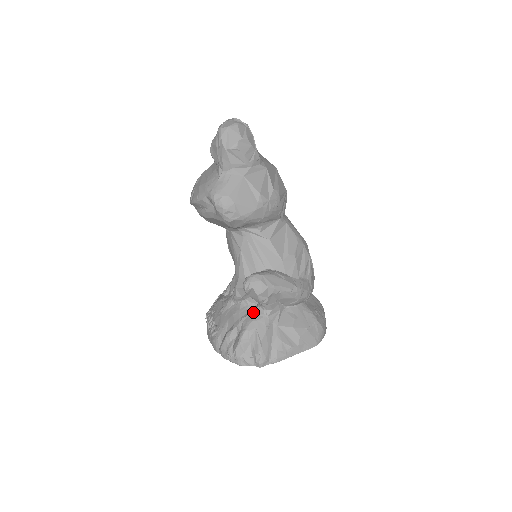
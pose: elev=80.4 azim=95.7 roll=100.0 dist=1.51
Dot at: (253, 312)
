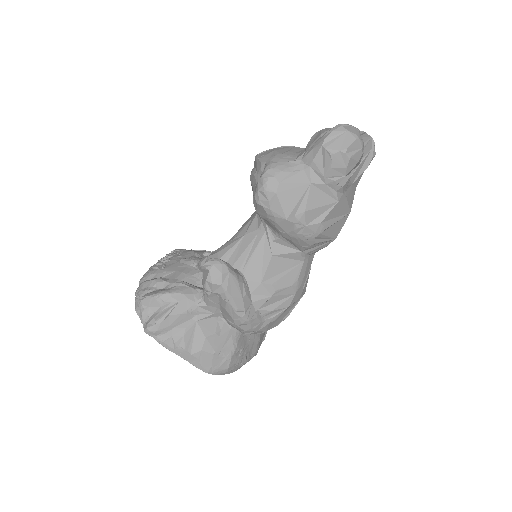
Dot at: (194, 289)
